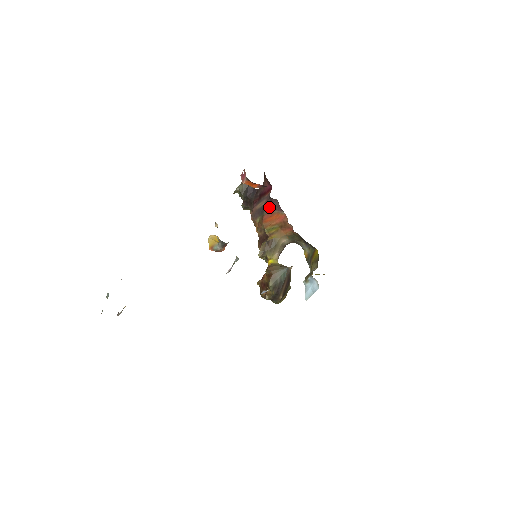
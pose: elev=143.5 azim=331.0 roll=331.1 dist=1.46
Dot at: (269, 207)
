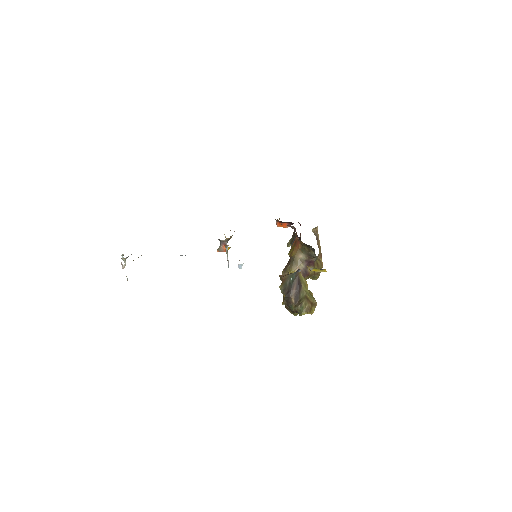
Dot at: occluded
